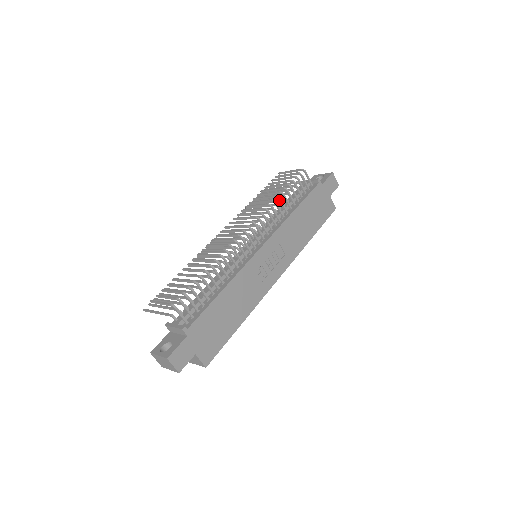
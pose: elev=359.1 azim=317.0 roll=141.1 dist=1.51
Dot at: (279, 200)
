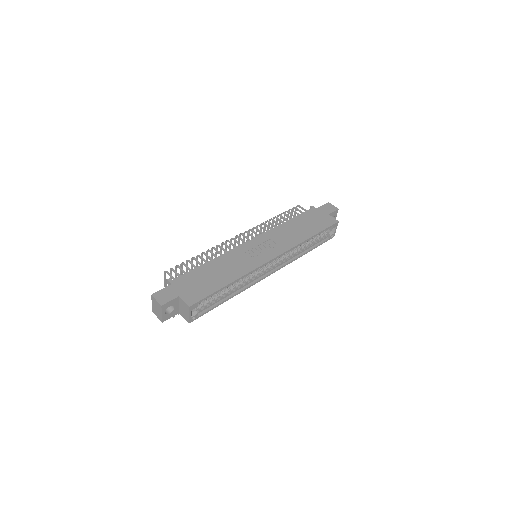
Dot at: (272, 220)
